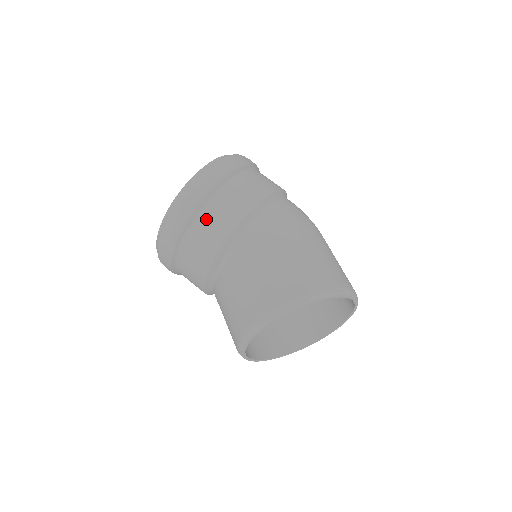
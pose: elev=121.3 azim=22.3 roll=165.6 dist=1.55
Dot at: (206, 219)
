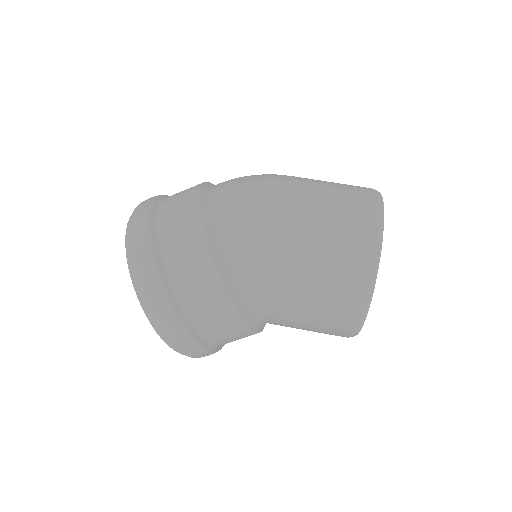
Dot at: (215, 336)
